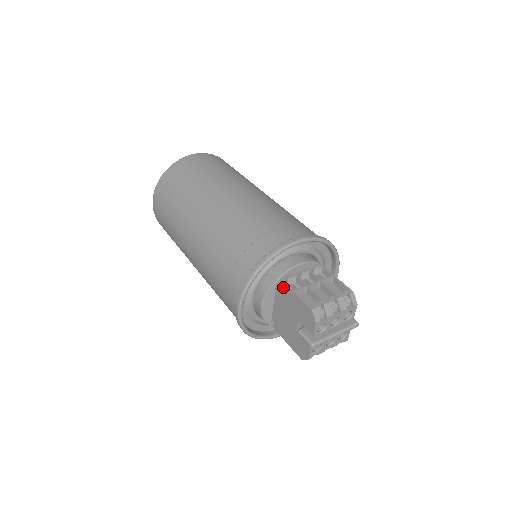
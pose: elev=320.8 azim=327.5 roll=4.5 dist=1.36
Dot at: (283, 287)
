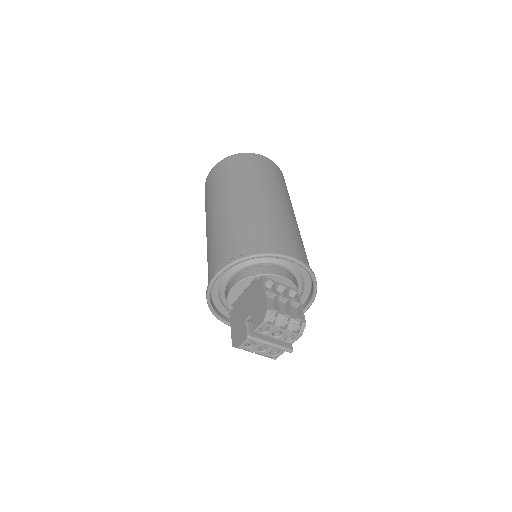
Dot at: (259, 283)
